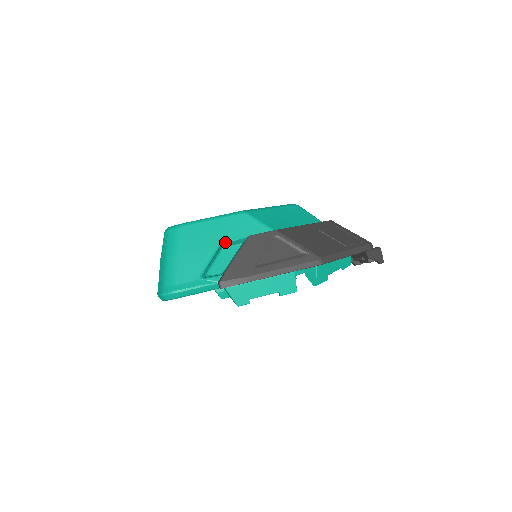
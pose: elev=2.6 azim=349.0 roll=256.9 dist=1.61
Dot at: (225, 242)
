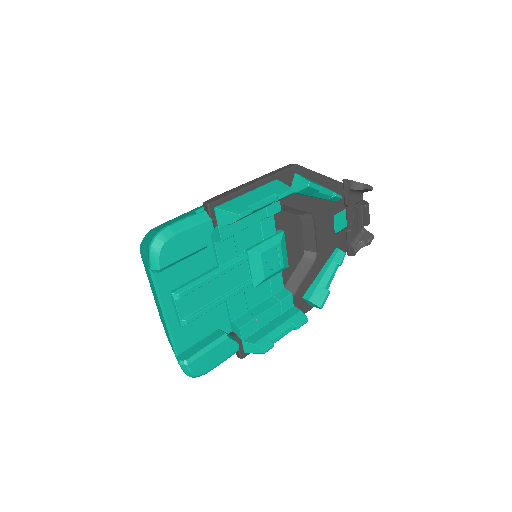
Dot at: (199, 210)
